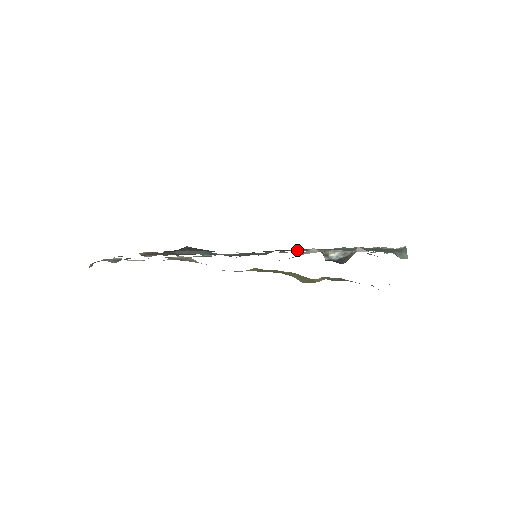
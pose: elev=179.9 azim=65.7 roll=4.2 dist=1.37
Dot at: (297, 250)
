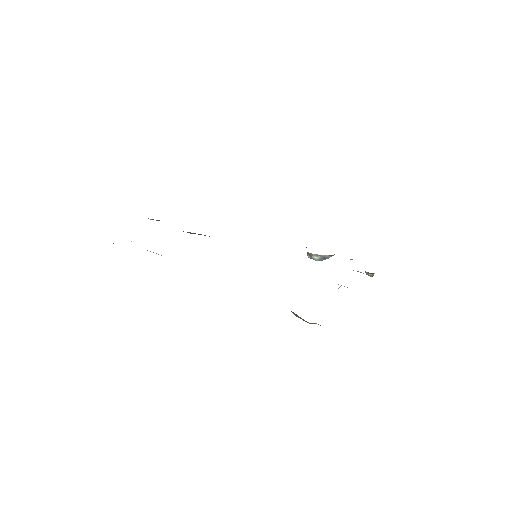
Dot at: occluded
